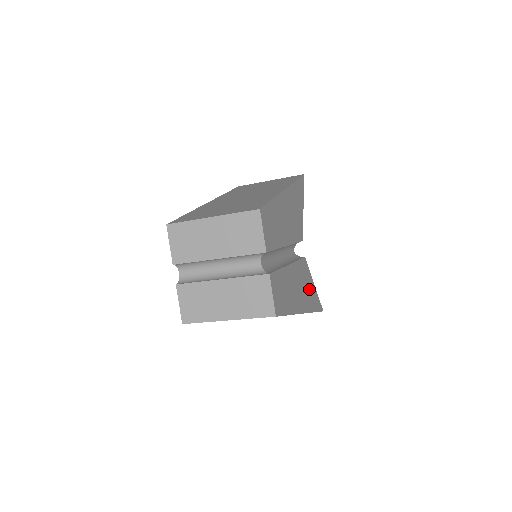
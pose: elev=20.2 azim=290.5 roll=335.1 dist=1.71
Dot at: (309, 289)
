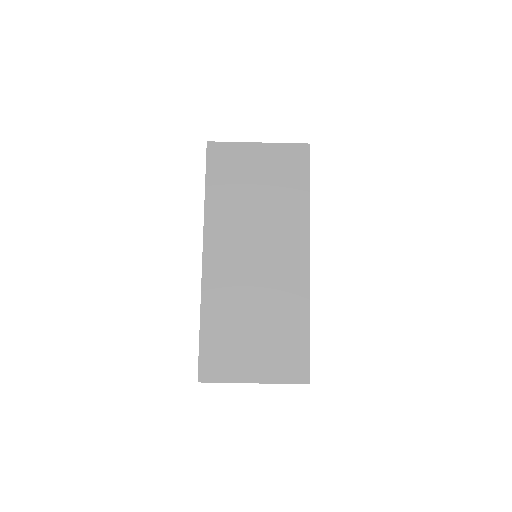
Dot at: occluded
